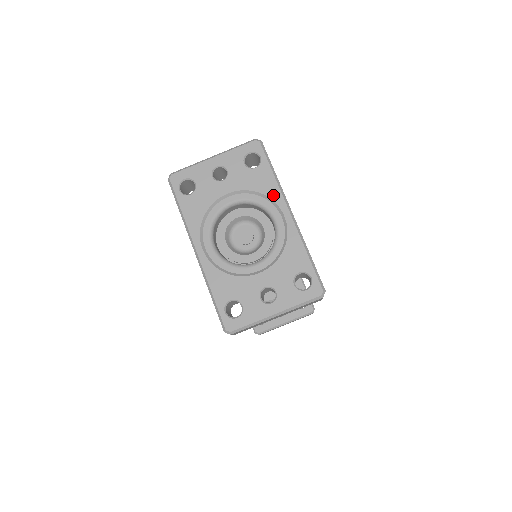
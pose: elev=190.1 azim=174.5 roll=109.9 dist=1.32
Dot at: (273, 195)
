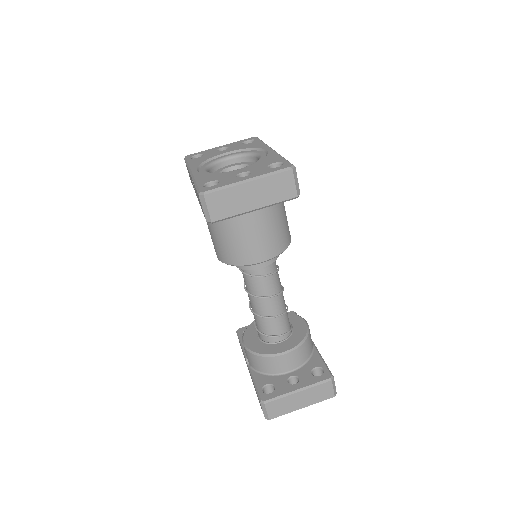
Dot at: (260, 147)
